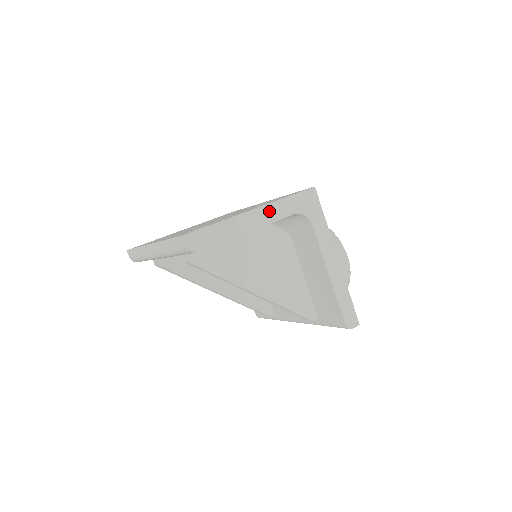
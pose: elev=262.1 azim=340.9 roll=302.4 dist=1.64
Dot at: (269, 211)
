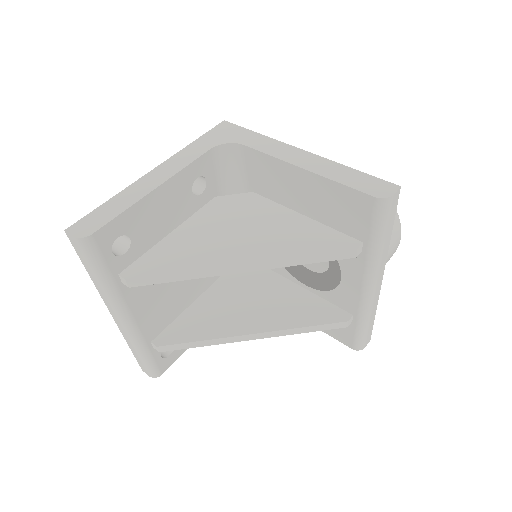
Dot at: (174, 162)
